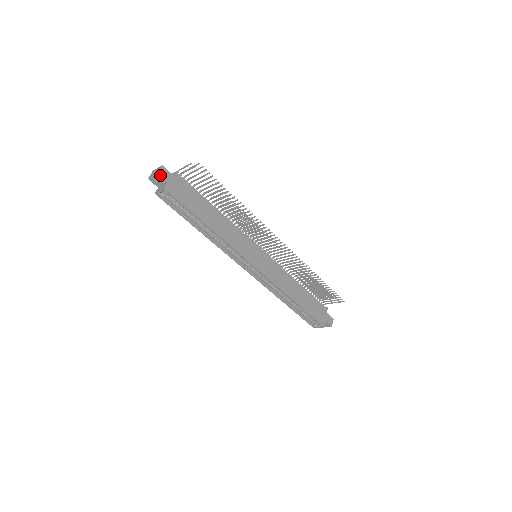
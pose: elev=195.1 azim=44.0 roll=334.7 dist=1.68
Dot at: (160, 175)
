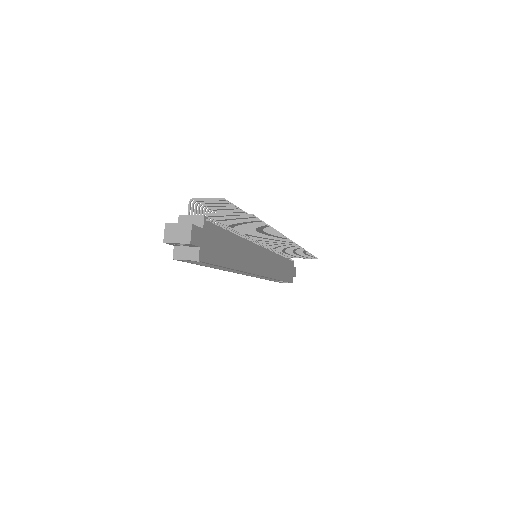
Dot at: (192, 243)
